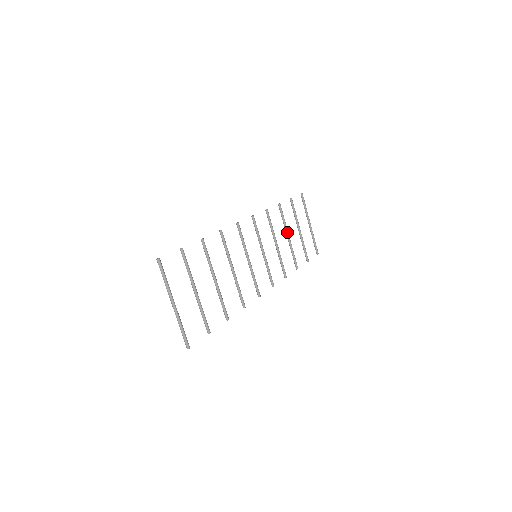
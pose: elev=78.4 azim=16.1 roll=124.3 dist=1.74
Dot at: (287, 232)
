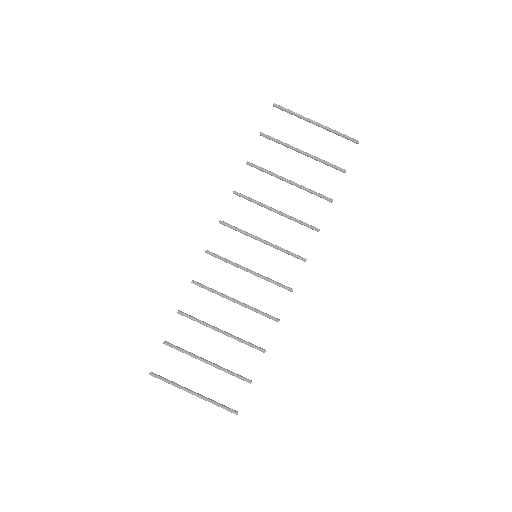
Dot at: (283, 180)
